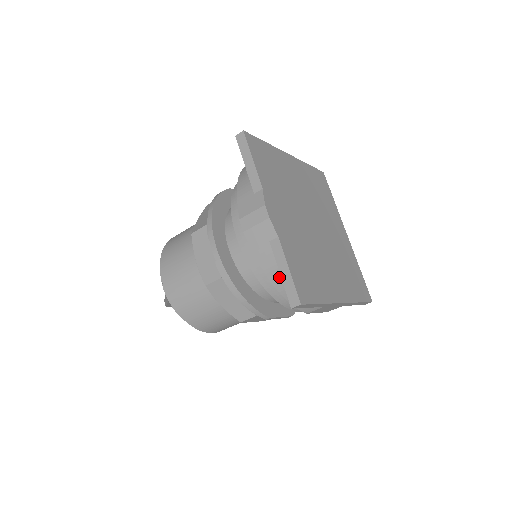
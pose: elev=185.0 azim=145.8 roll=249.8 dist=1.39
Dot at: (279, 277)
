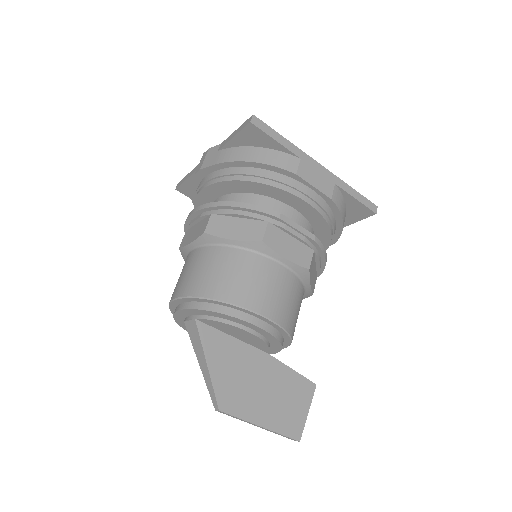
Dot at: (241, 154)
